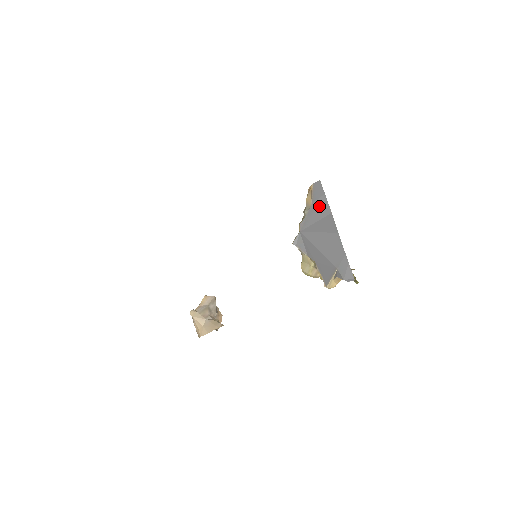
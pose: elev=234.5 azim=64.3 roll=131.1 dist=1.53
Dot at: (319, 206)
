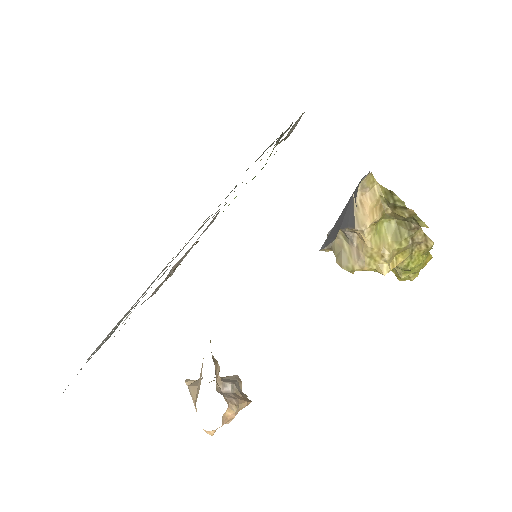
Dot at: occluded
